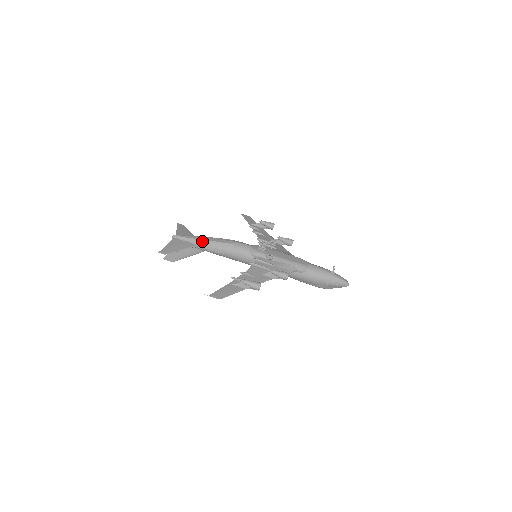
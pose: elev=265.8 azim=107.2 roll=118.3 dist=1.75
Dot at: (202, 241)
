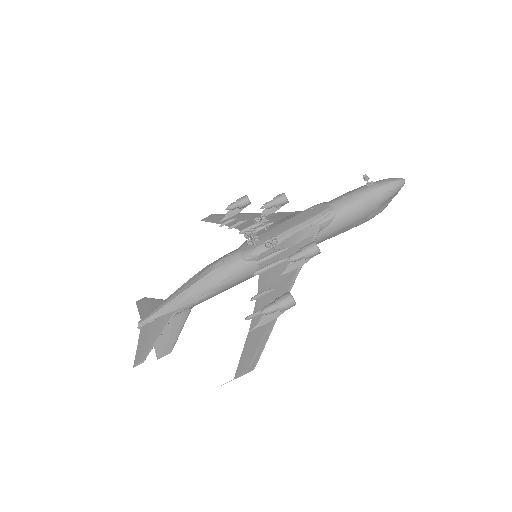
Dot at: (175, 301)
